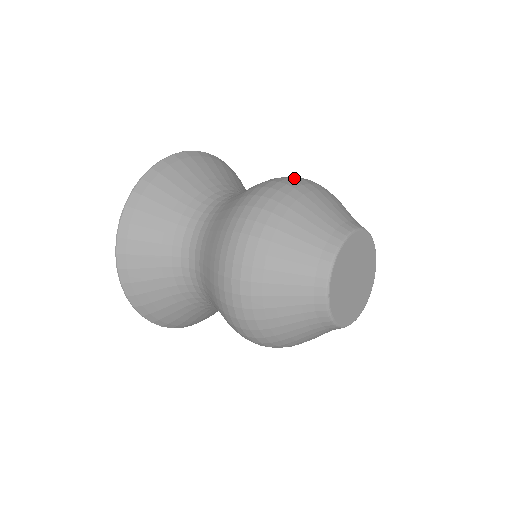
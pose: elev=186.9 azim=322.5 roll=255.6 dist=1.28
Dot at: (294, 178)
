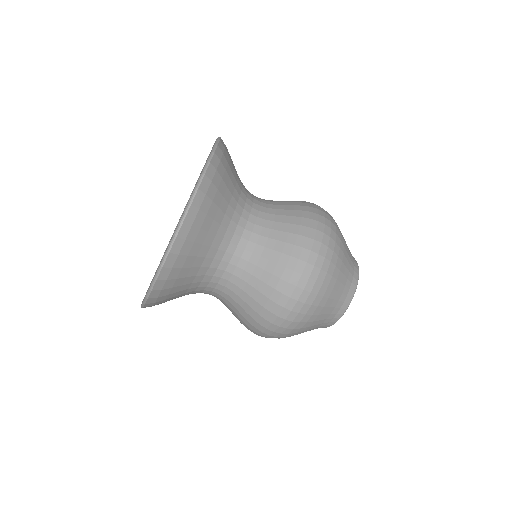
Dot at: (327, 230)
